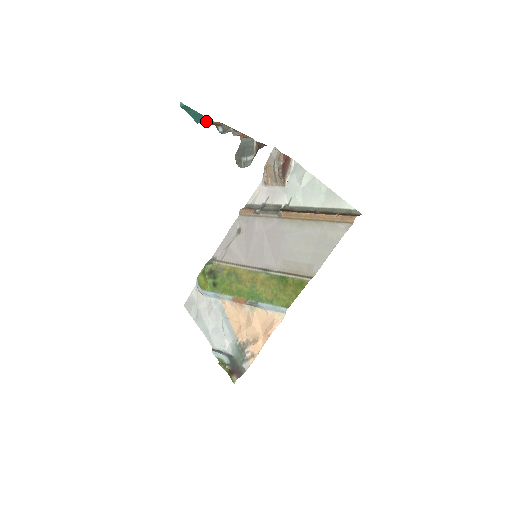
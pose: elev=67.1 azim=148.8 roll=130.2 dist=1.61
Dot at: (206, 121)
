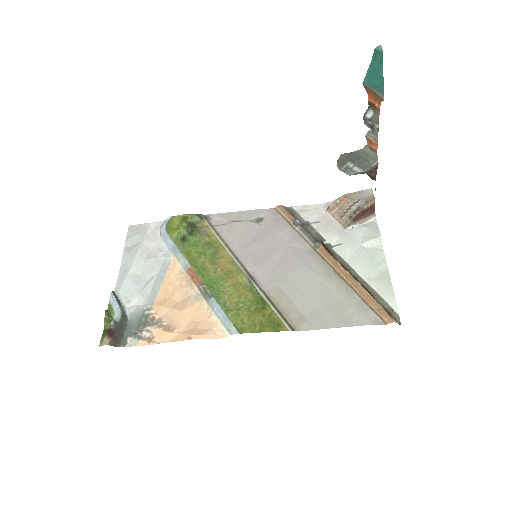
Dot at: (376, 90)
